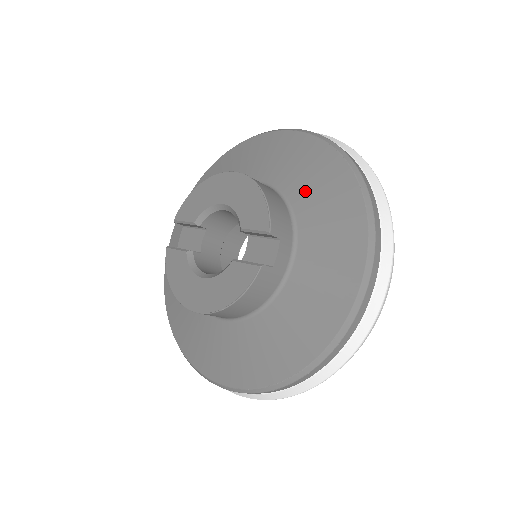
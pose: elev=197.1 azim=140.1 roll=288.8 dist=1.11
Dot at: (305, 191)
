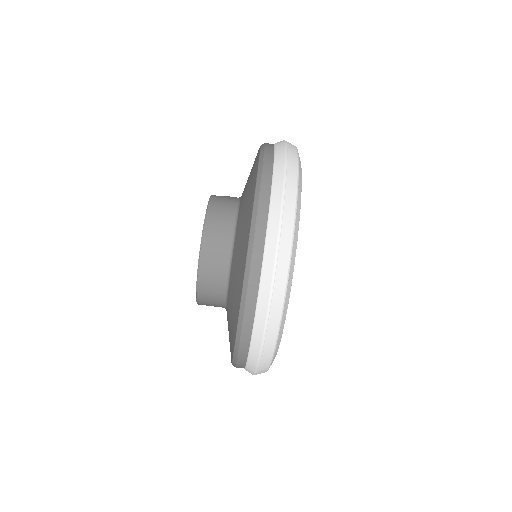
Dot at: occluded
